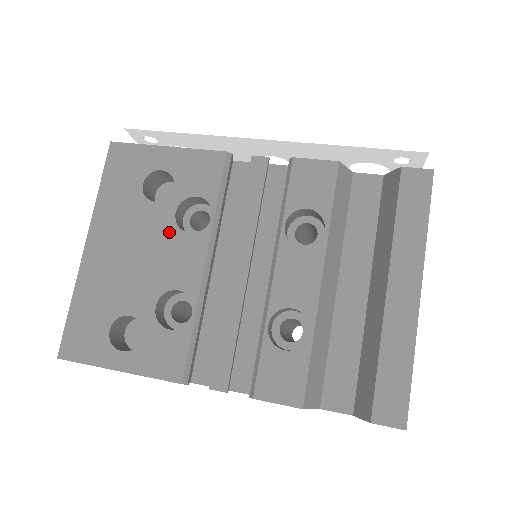
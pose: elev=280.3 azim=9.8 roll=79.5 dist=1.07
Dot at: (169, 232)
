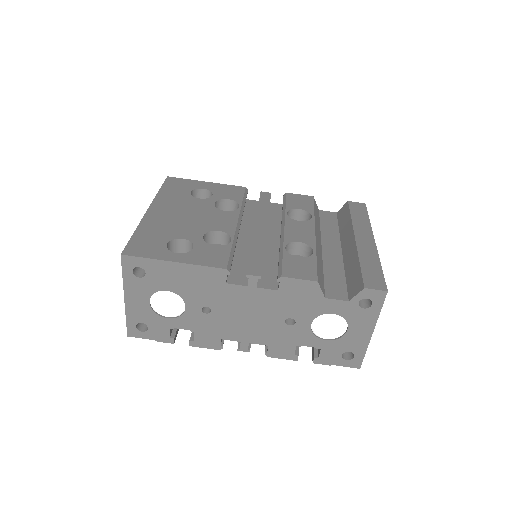
Dot at: (211, 209)
